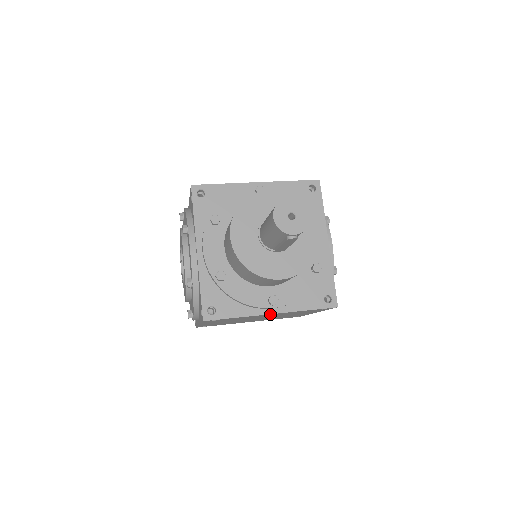
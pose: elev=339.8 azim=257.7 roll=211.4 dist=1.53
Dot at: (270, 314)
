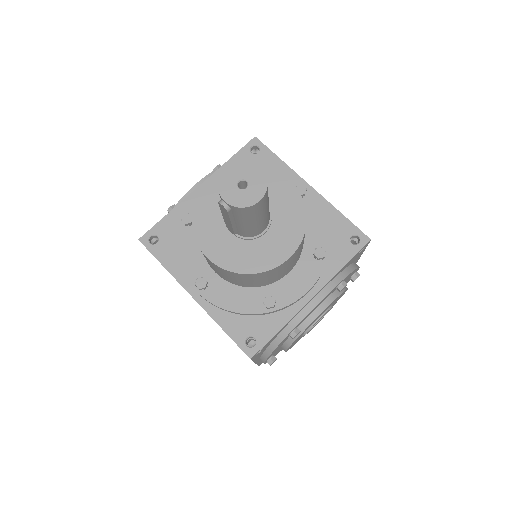
Dot at: (192, 296)
